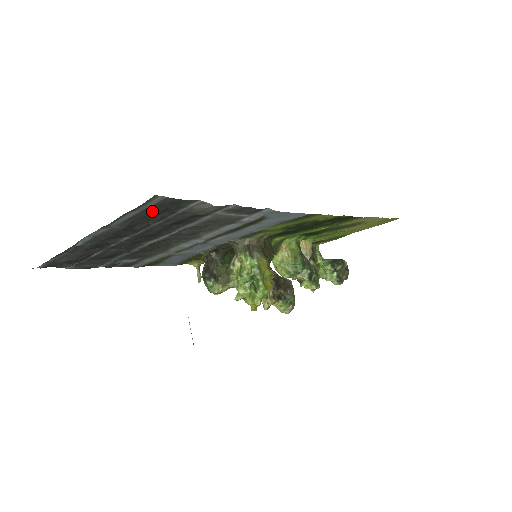
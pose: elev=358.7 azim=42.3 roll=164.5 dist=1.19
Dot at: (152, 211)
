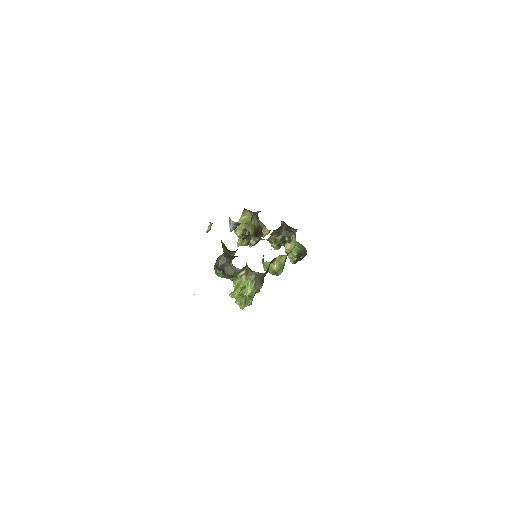
Dot at: occluded
